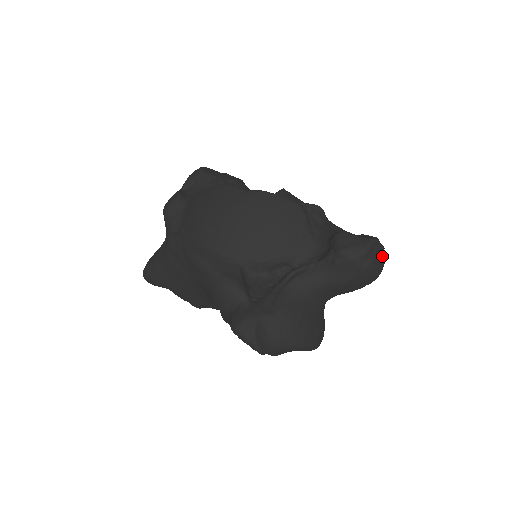
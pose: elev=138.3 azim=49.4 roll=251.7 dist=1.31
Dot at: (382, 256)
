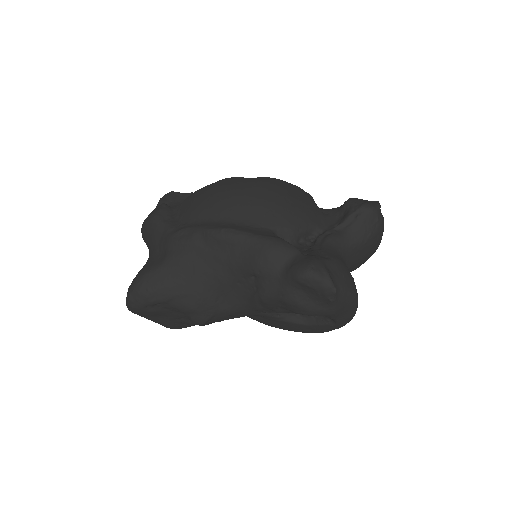
Dot at: occluded
